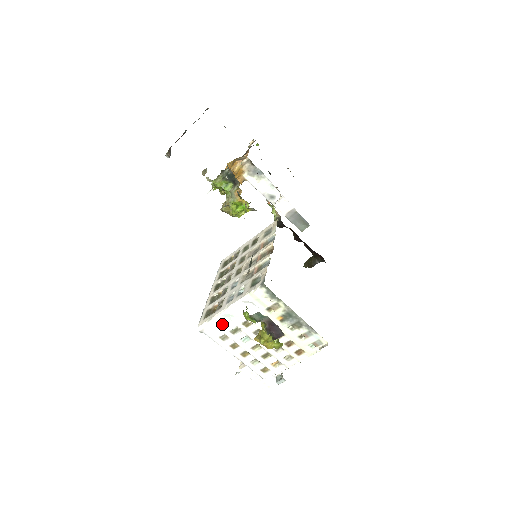
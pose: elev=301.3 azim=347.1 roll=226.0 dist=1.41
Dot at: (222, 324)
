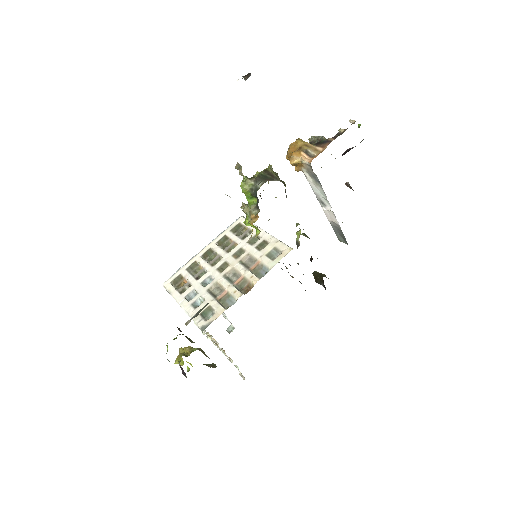
Dot at: occluded
